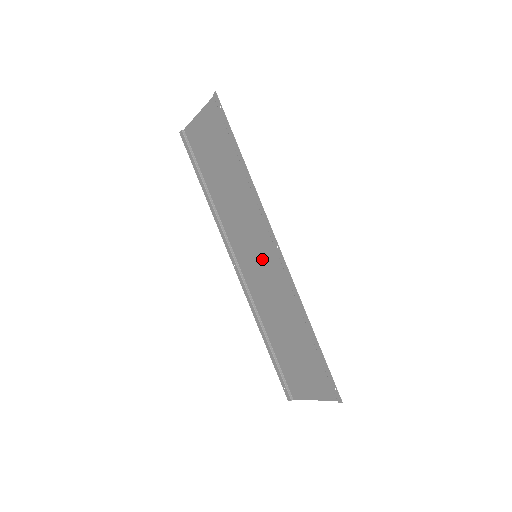
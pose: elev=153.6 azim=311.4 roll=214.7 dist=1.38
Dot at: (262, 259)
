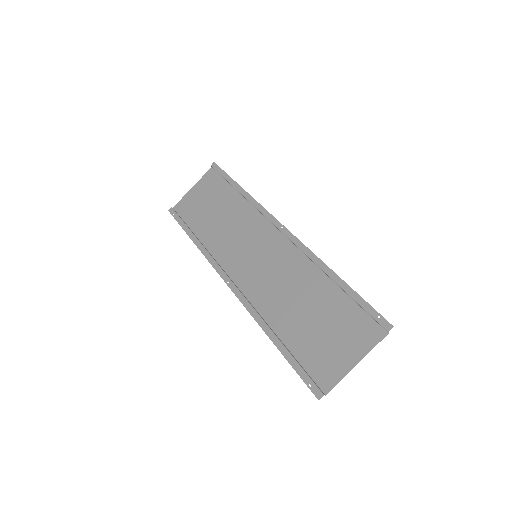
Dot at: (264, 254)
